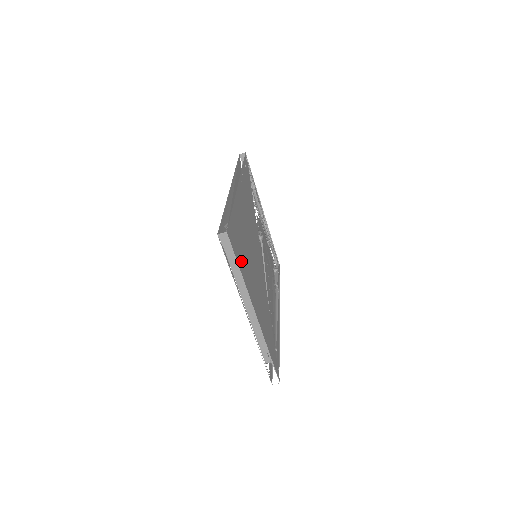
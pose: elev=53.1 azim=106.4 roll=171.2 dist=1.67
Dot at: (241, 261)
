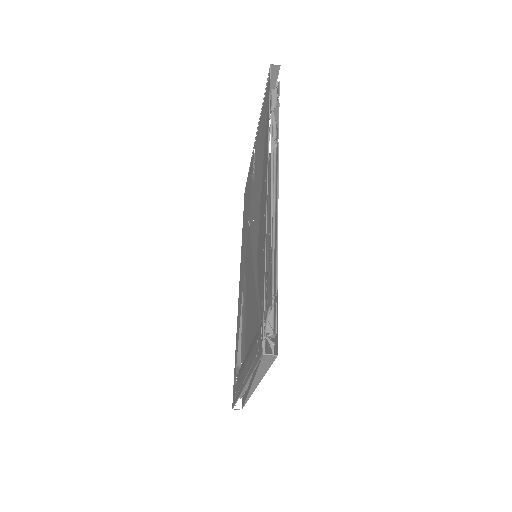
Dot at: (267, 349)
